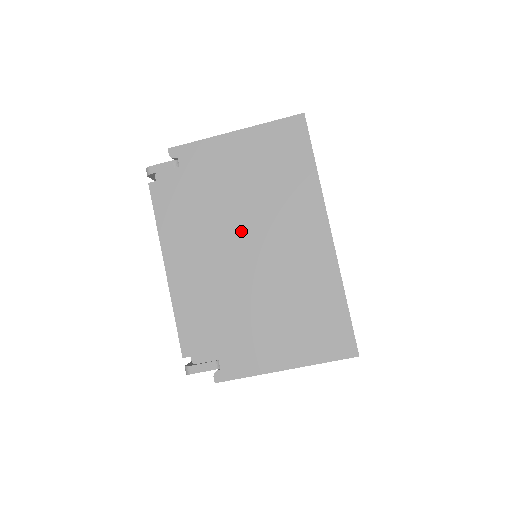
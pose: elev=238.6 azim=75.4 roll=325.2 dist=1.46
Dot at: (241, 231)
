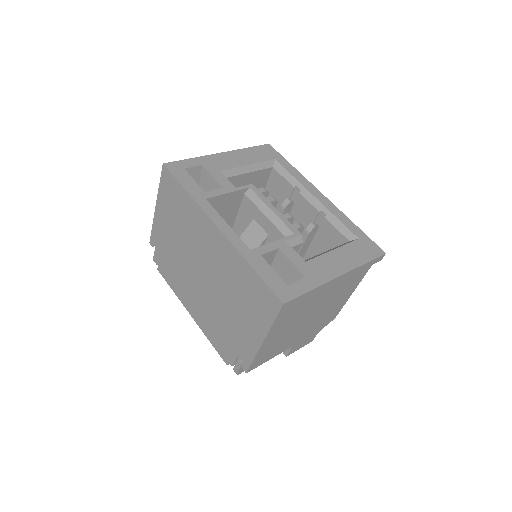
Dot at: (193, 264)
